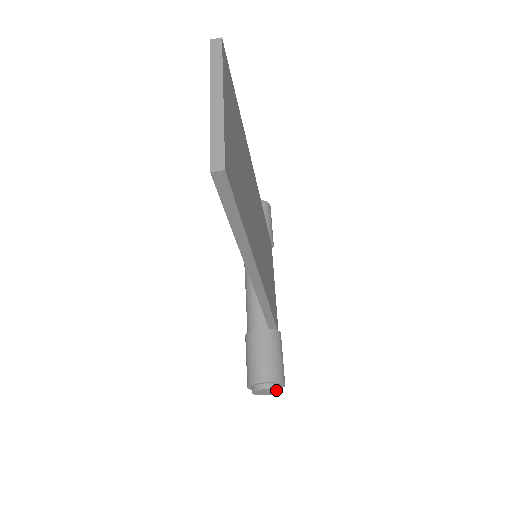
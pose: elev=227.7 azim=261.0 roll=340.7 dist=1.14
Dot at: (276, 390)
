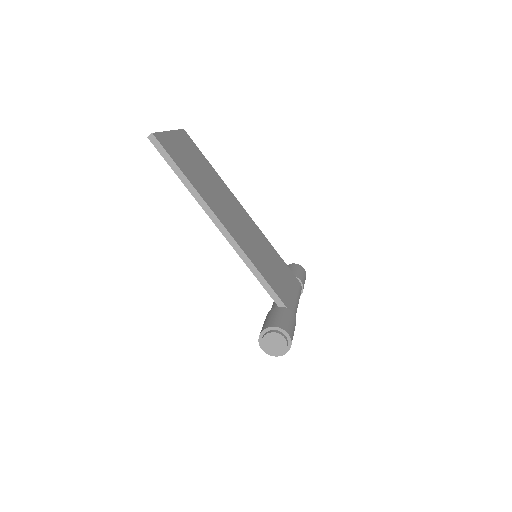
Dot at: (279, 337)
